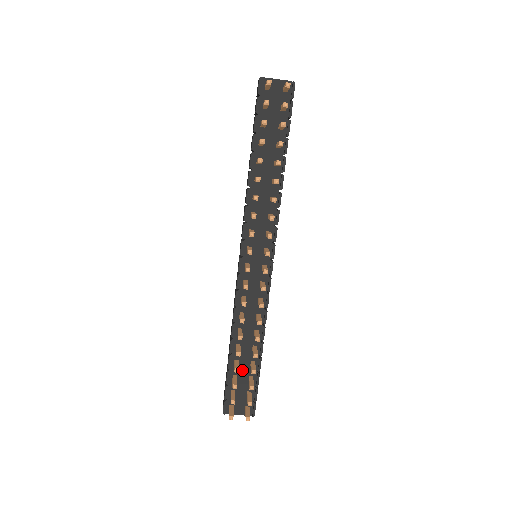
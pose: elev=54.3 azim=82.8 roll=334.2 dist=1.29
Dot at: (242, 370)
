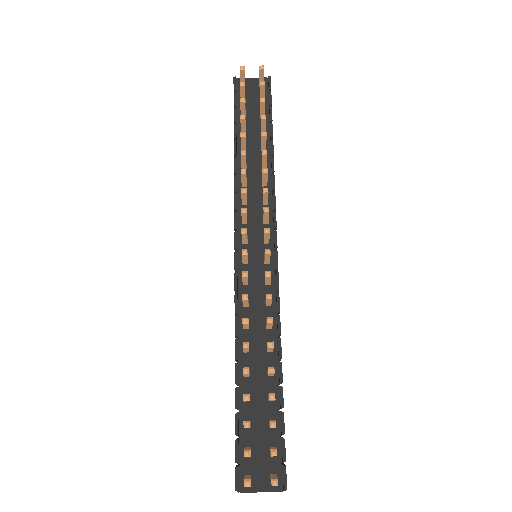
Dot at: (257, 411)
